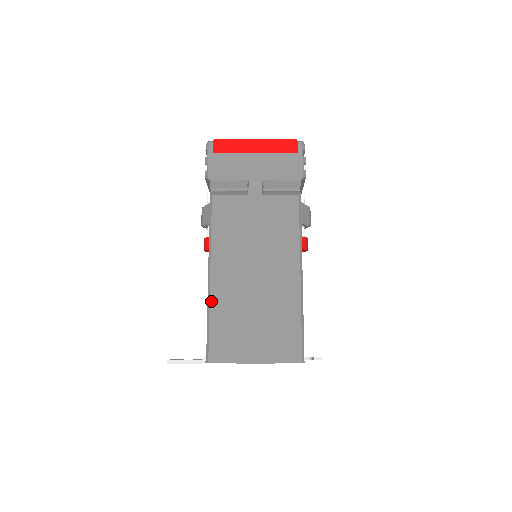
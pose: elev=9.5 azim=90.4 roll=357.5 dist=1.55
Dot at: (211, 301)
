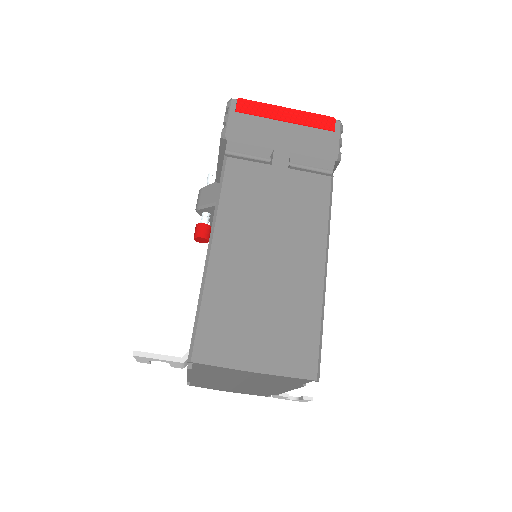
Dot at: (207, 281)
